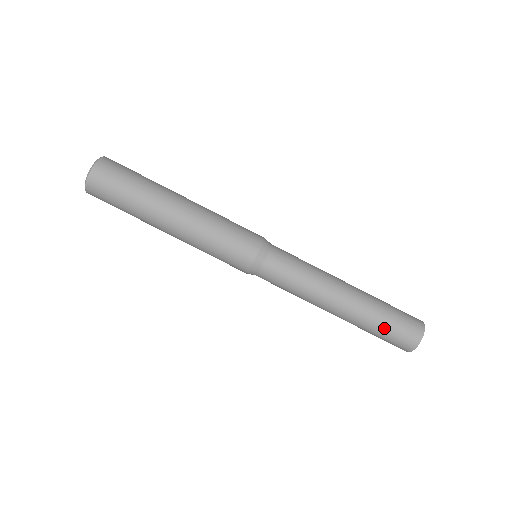
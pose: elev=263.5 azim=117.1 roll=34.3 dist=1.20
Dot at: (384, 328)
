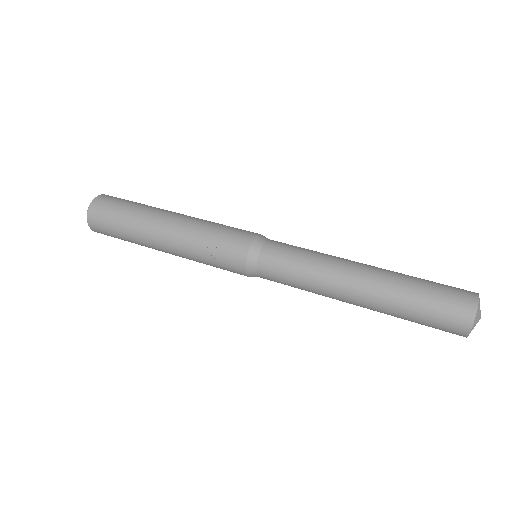
Dot at: (421, 301)
